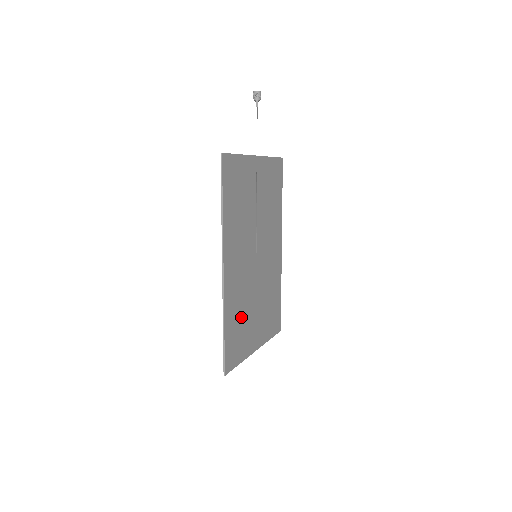
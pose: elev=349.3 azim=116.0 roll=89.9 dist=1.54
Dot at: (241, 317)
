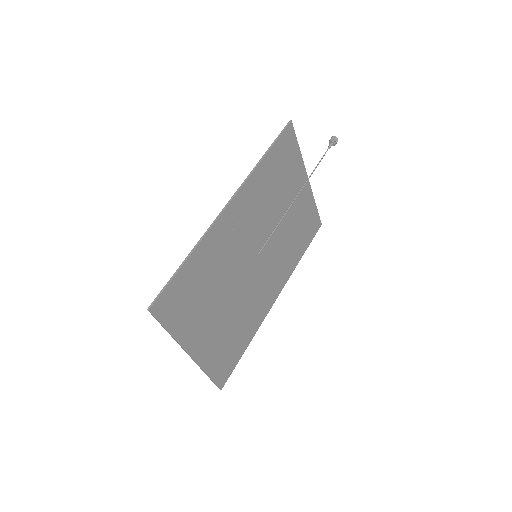
Dot at: (207, 283)
